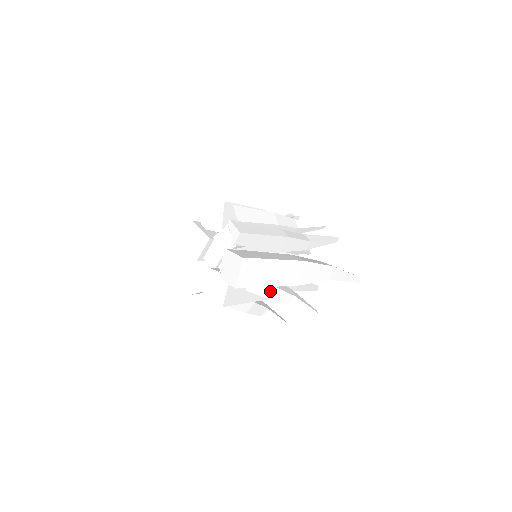
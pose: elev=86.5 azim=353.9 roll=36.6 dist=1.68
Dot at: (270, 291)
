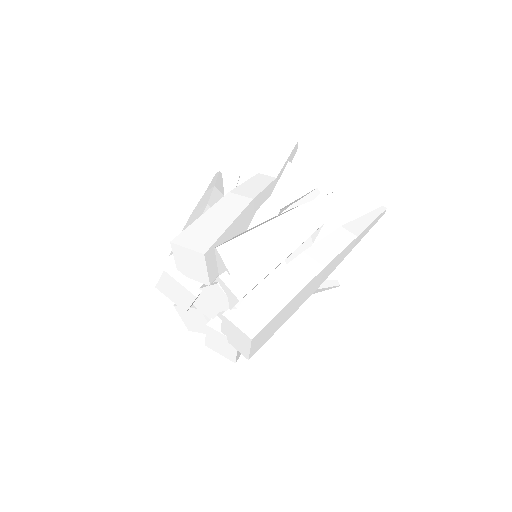
Dot at: occluded
